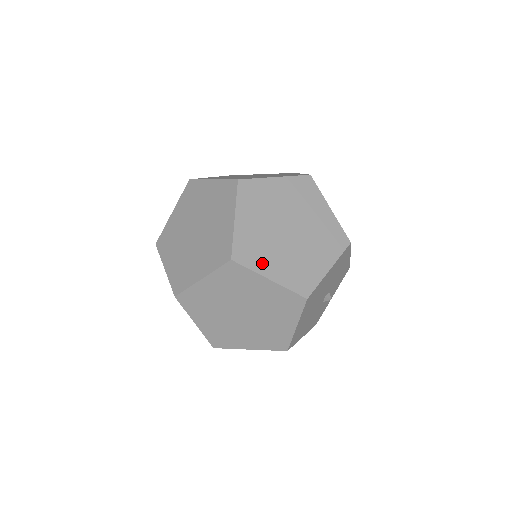
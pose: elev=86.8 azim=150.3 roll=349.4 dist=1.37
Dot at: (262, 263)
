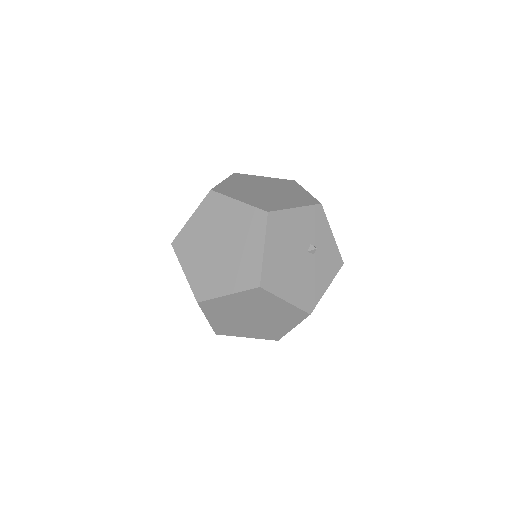
Dot at: (216, 288)
